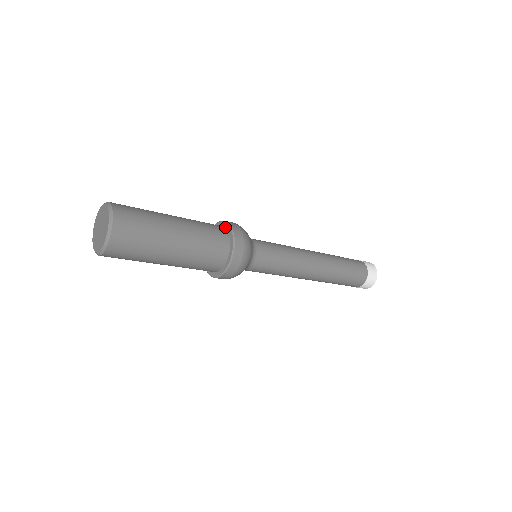
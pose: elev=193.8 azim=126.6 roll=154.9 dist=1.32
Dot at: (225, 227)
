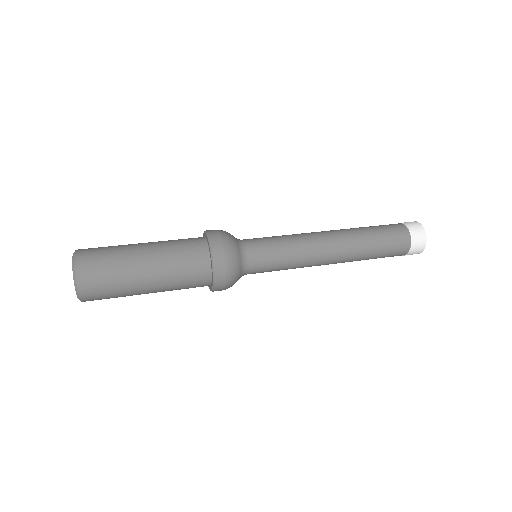
Dot at: (206, 239)
